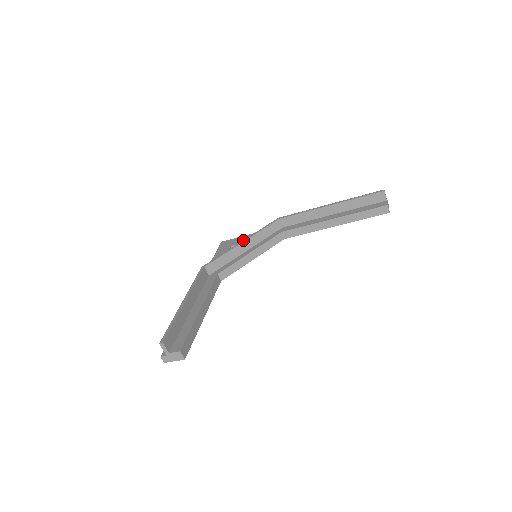
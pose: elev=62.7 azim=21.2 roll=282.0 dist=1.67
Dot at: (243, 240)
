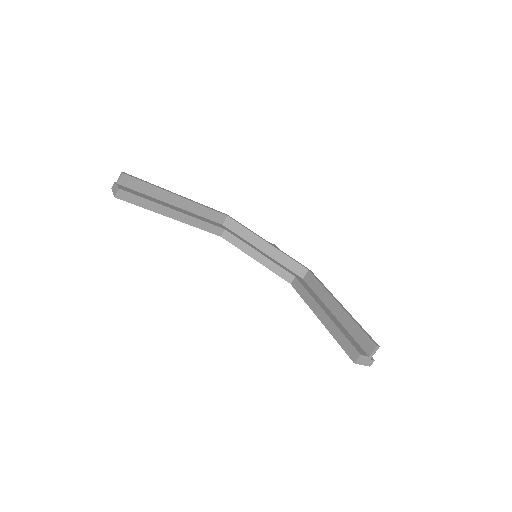
Dot at: (270, 243)
